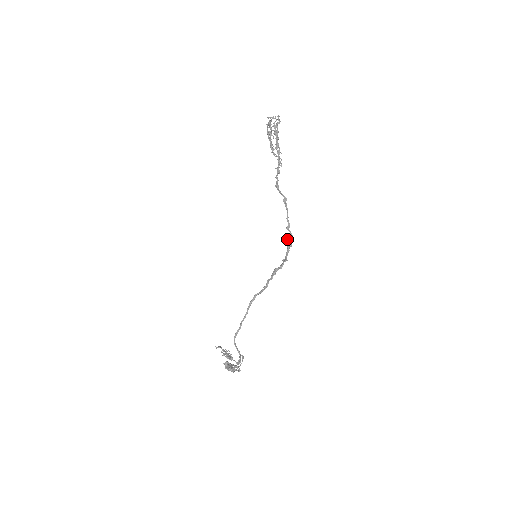
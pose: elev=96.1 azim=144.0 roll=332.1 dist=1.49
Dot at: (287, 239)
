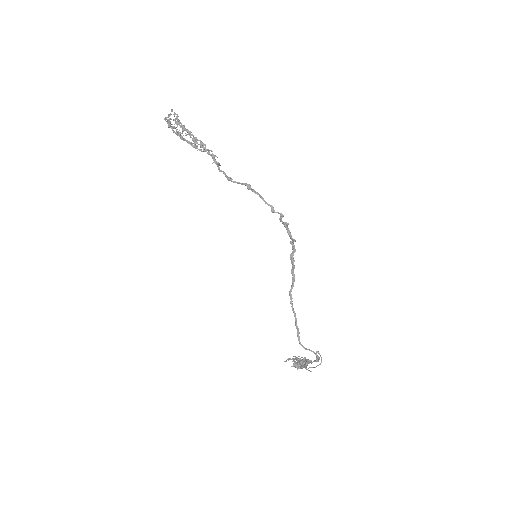
Dot at: (280, 221)
